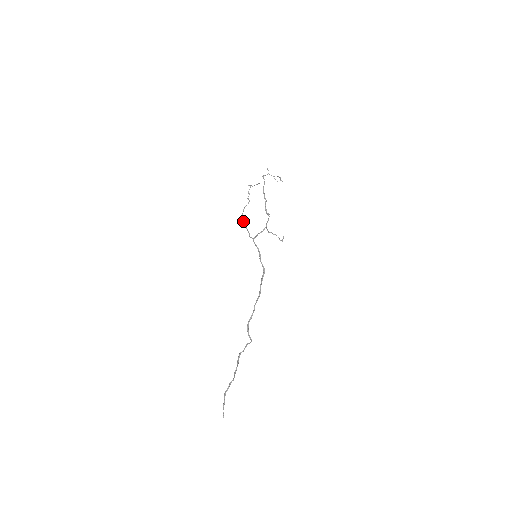
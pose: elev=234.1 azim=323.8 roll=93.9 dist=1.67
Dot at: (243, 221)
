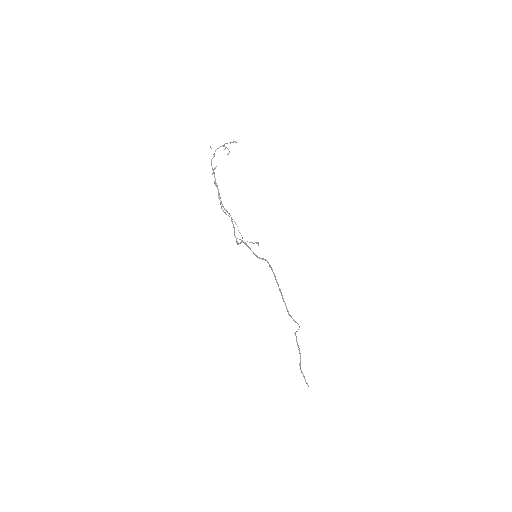
Dot at: occluded
